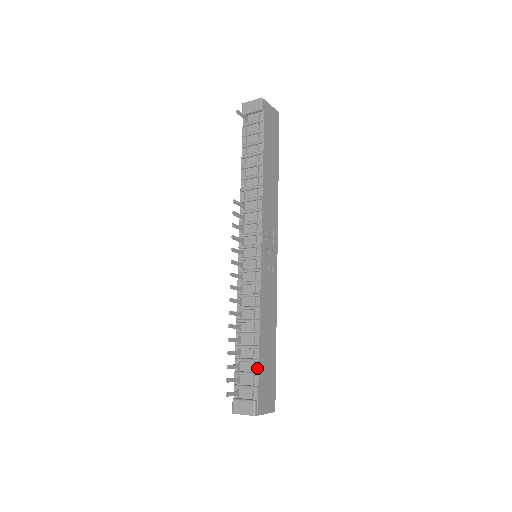
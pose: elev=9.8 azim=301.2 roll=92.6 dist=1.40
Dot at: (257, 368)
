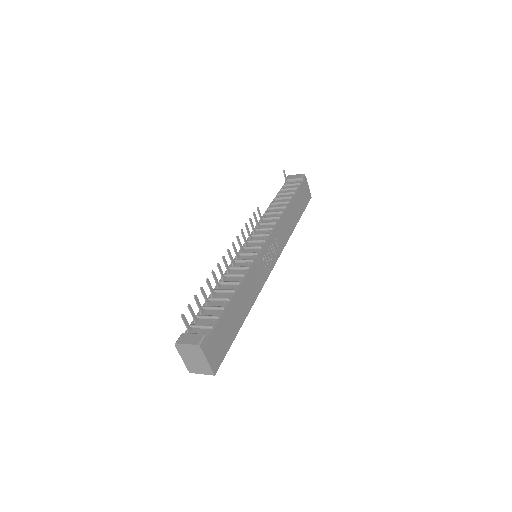
Dot at: (221, 314)
